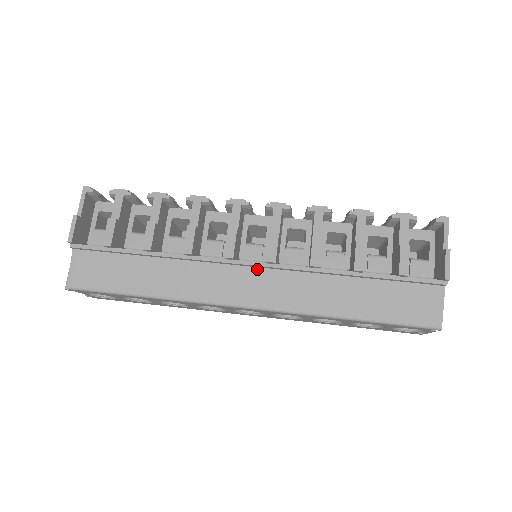
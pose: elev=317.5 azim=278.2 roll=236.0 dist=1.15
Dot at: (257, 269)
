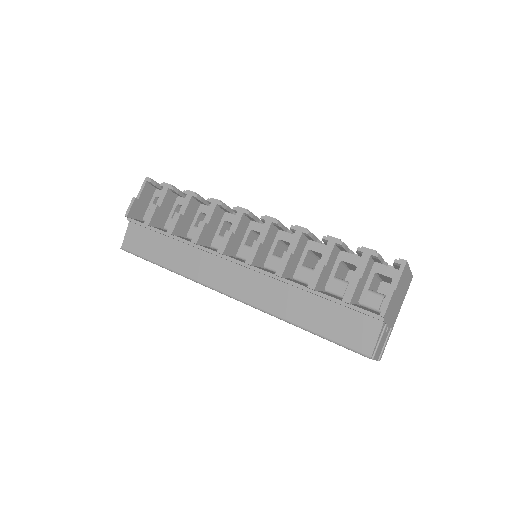
Dot at: (241, 267)
